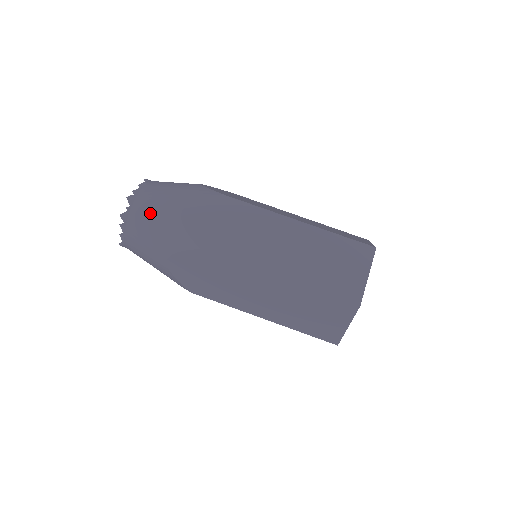
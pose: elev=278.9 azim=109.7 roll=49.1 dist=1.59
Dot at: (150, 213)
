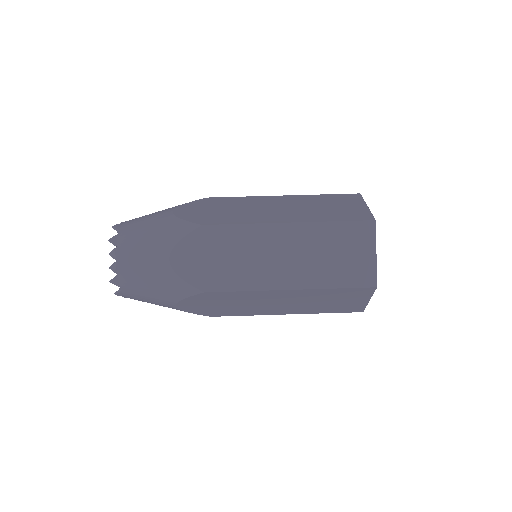
Dot at: (140, 225)
